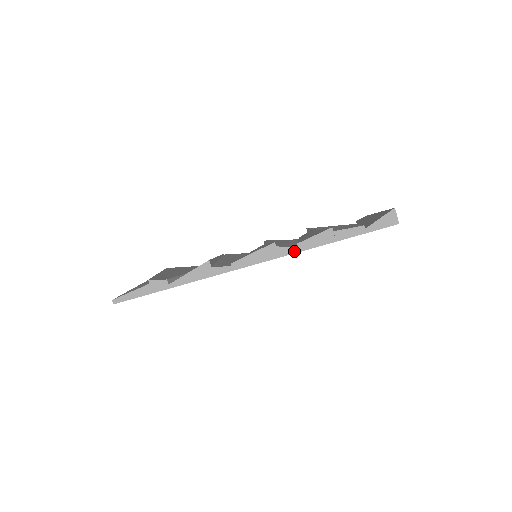
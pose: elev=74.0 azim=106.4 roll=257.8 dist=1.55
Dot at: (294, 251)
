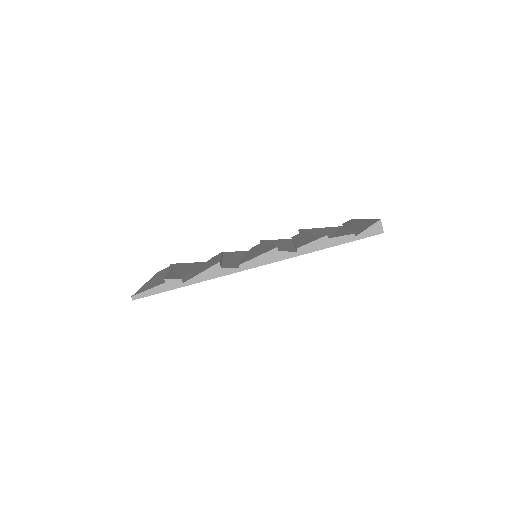
Dot at: (294, 255)
